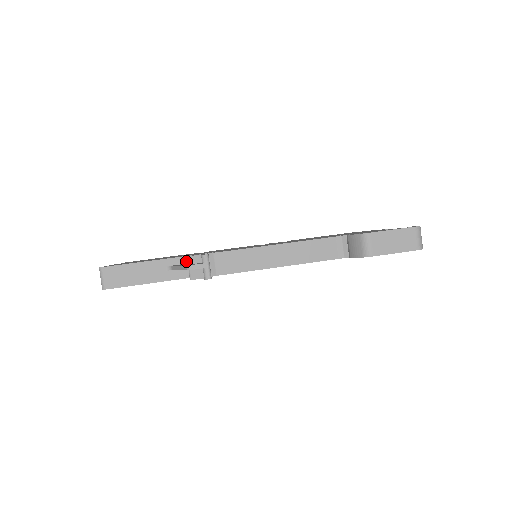
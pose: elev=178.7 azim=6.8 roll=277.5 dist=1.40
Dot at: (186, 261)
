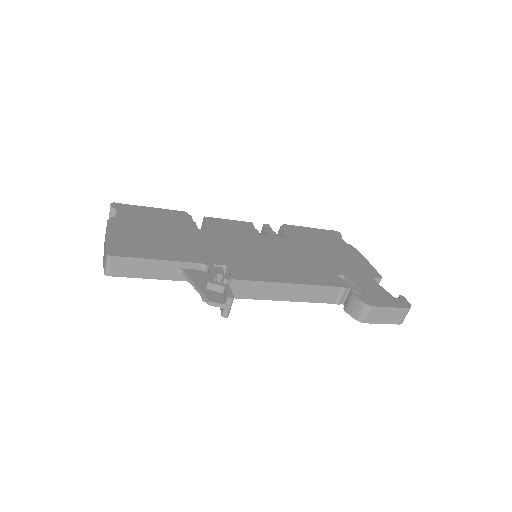
Dot at: (198, 267)
